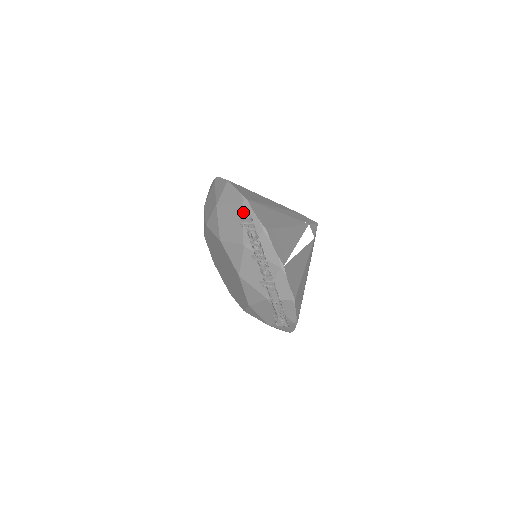
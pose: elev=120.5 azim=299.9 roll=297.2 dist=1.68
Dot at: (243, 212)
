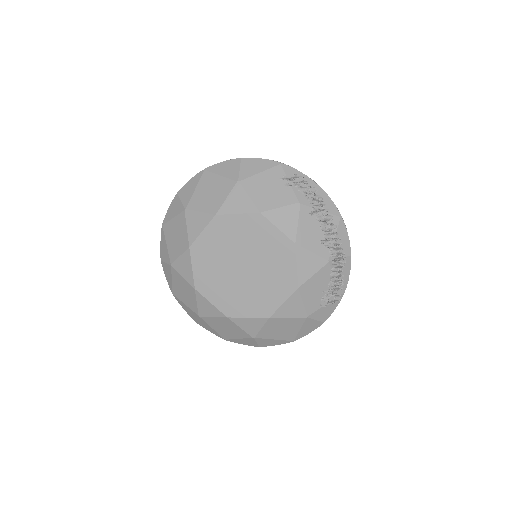
Dot at: (285, 173)
